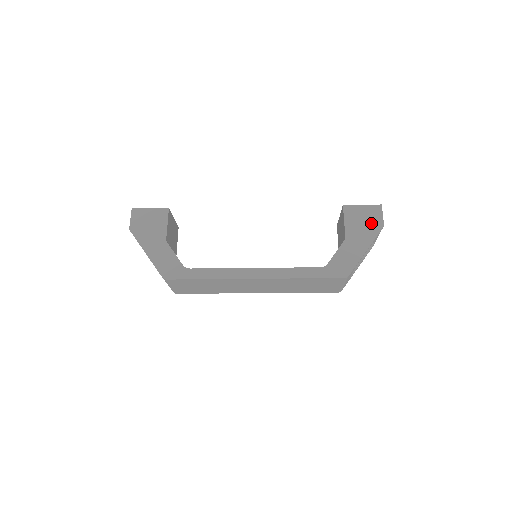
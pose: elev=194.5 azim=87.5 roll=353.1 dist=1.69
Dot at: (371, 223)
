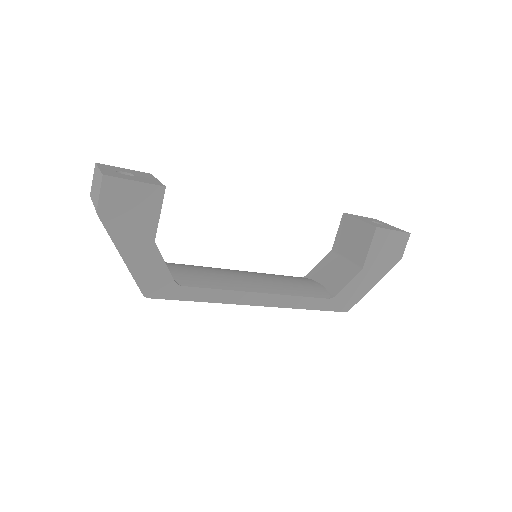
Dot at: (392, 254)
